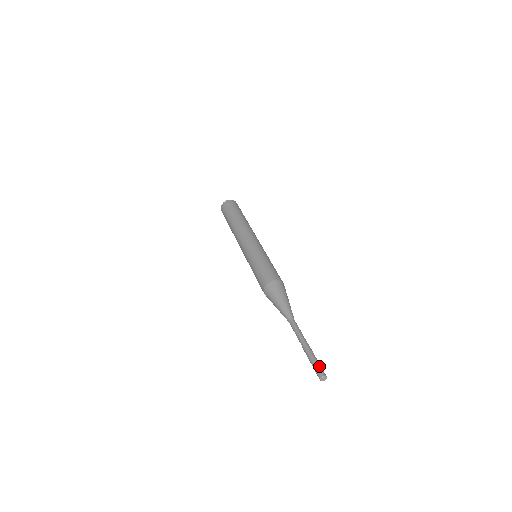
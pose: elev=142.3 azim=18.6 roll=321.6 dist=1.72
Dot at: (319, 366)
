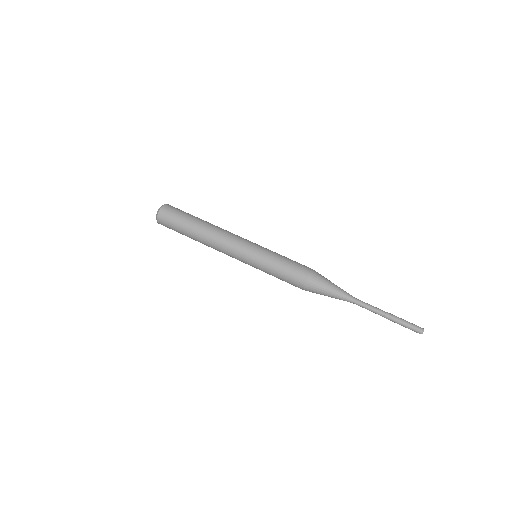
Dot at: (412, 327)
